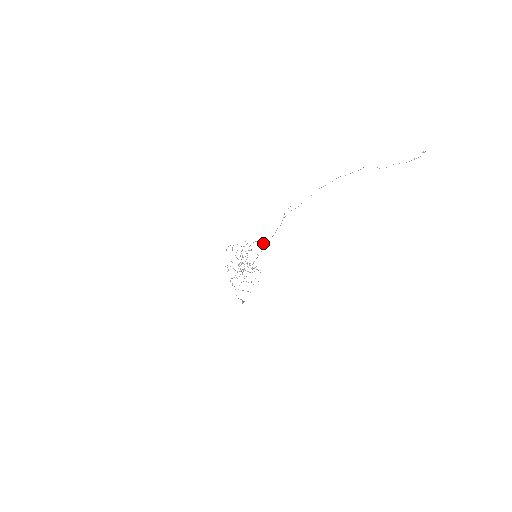
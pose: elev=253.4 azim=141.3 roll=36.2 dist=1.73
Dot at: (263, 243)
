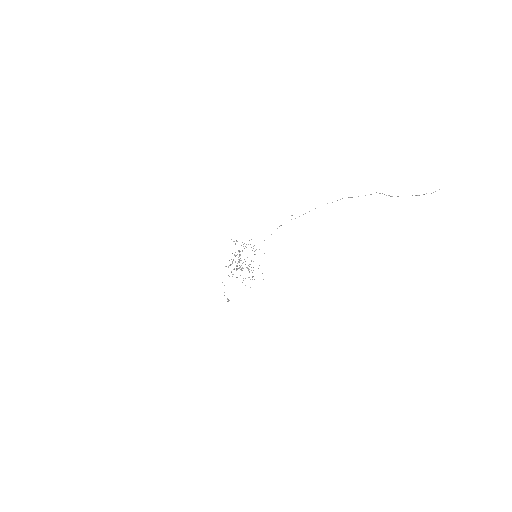
Dot at: (253, 246)
